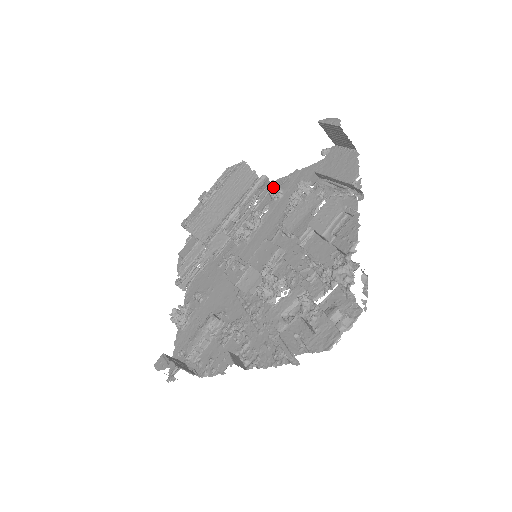
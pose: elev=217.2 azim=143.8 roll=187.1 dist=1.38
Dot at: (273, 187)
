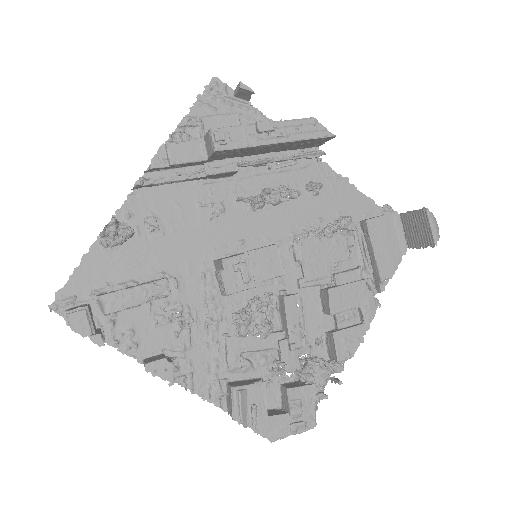
Dot at: (315, 167)
